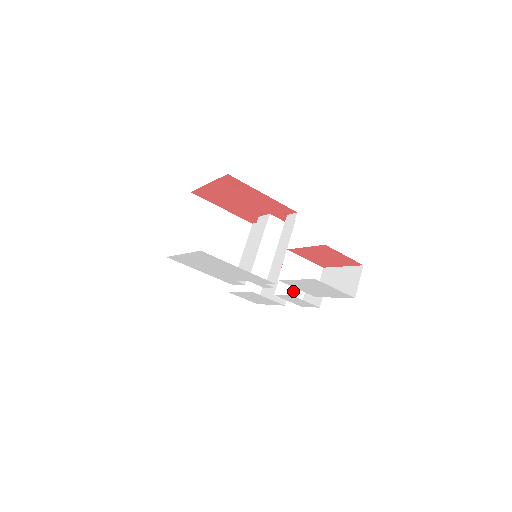
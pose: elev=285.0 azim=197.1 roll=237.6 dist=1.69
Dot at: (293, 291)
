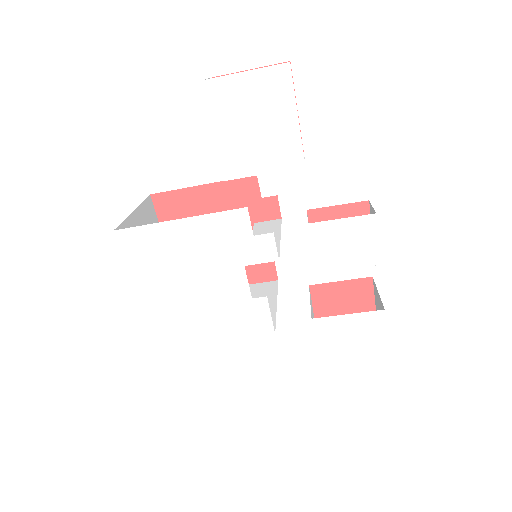
Dot at: occluded
